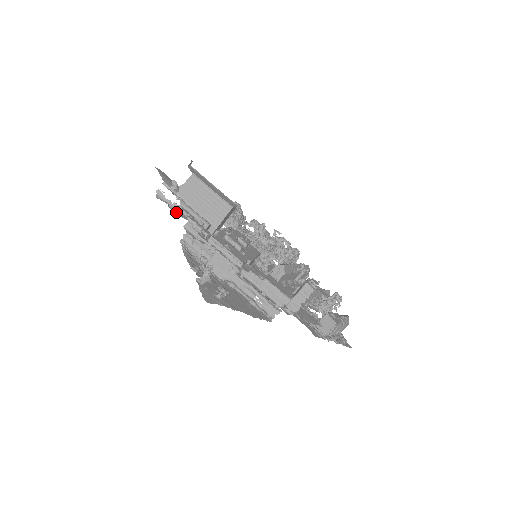
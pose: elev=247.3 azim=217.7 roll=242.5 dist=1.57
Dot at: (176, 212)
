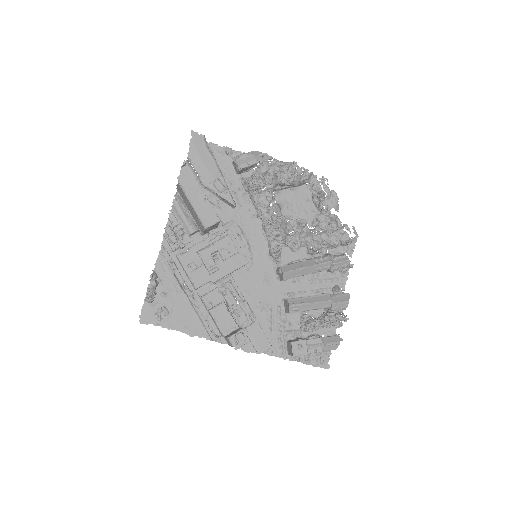
Dot at: occluded
